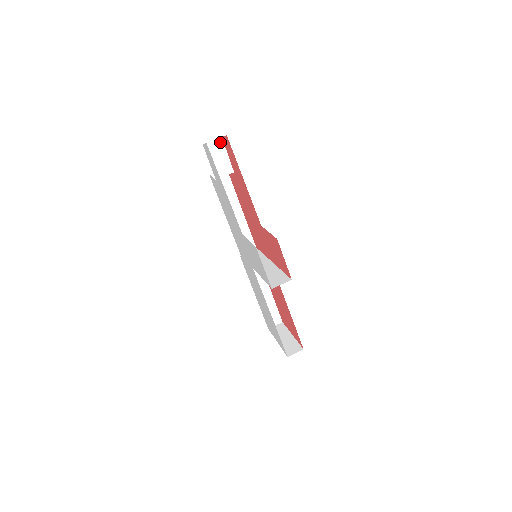
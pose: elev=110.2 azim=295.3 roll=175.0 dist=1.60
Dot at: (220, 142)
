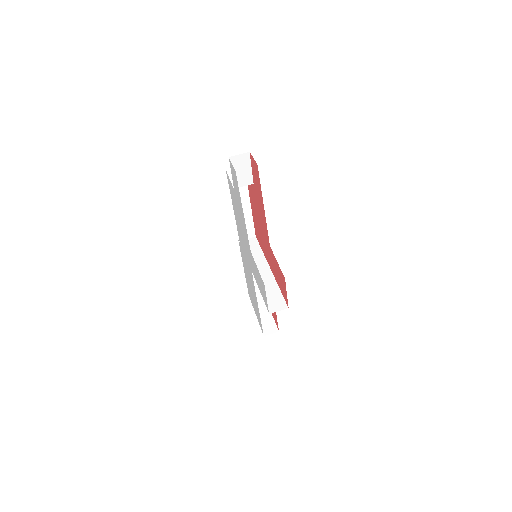
Dot at: (247, 157)
